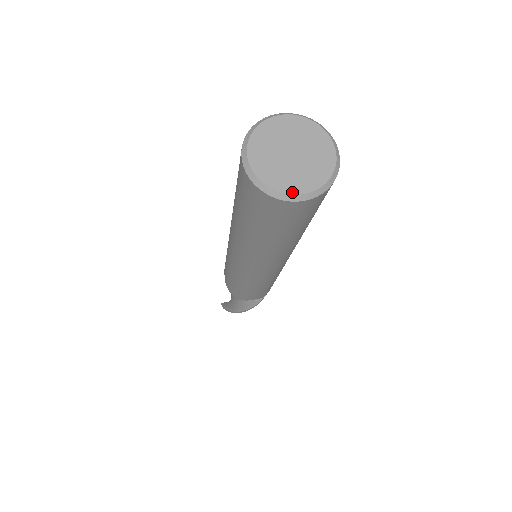
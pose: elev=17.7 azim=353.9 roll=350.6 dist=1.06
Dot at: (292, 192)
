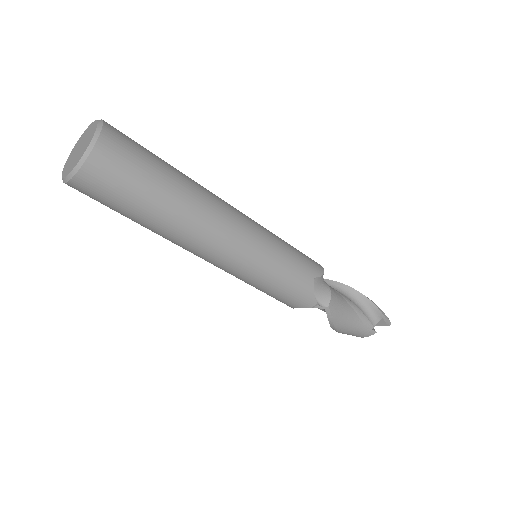
Dot at: (64, 176)
